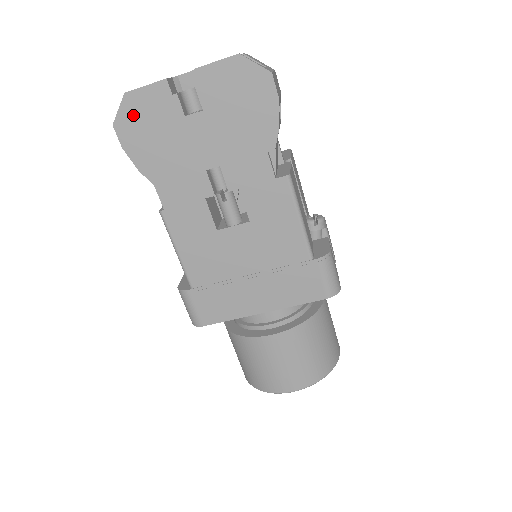
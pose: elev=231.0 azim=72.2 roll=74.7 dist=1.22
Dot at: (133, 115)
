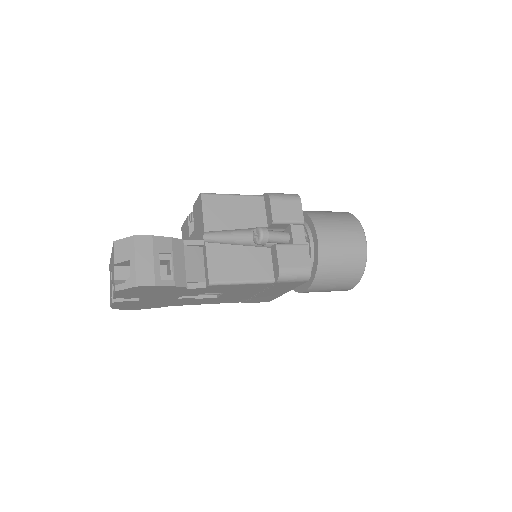
Dot at: (125, 308)
